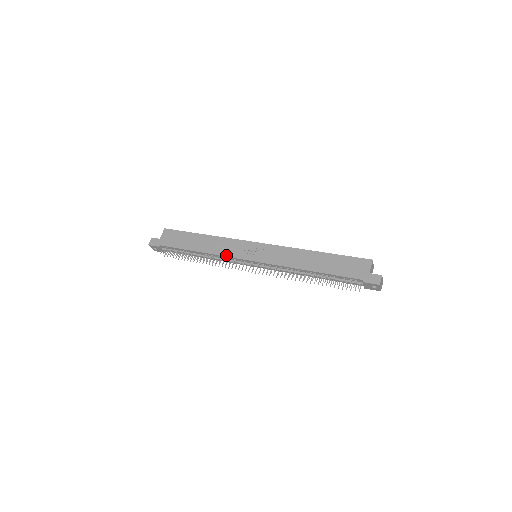
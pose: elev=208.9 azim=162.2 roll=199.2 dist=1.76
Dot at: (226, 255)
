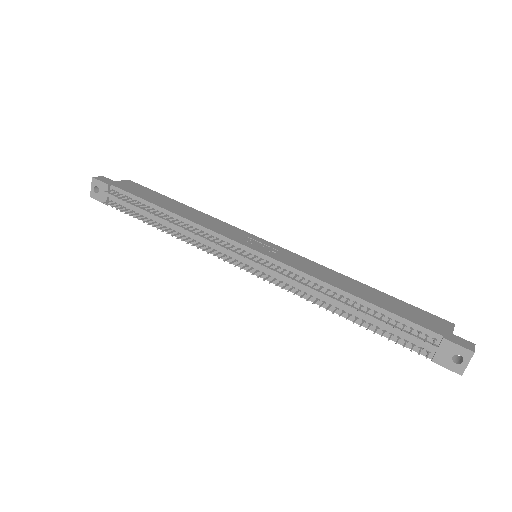
Dot at: (213, 229)
